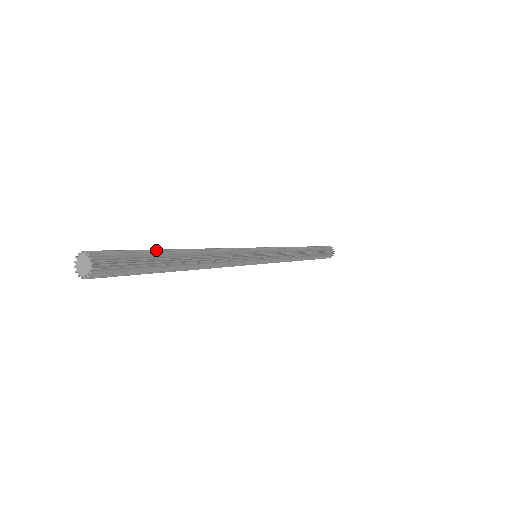
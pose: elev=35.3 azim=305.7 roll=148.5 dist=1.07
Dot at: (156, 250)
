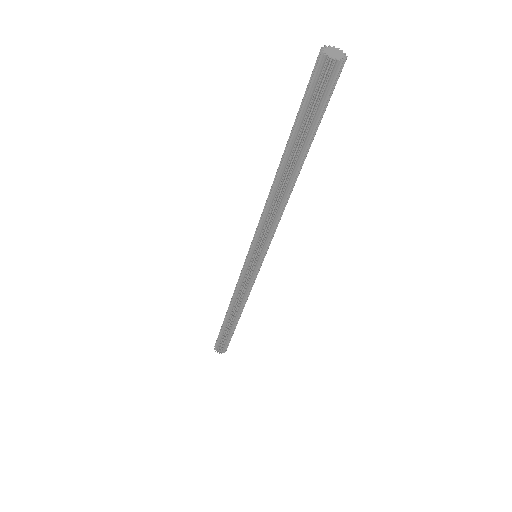
Dot at: occluded
